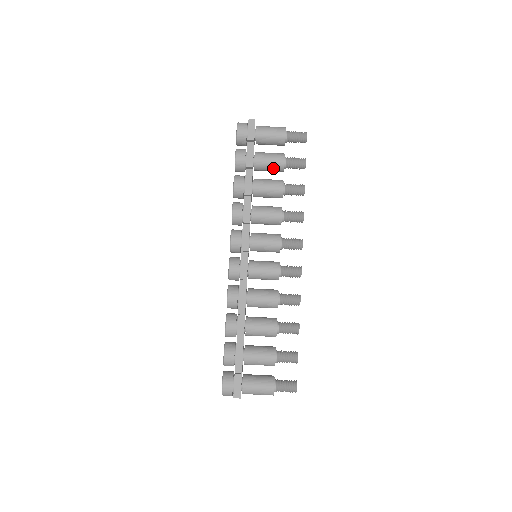
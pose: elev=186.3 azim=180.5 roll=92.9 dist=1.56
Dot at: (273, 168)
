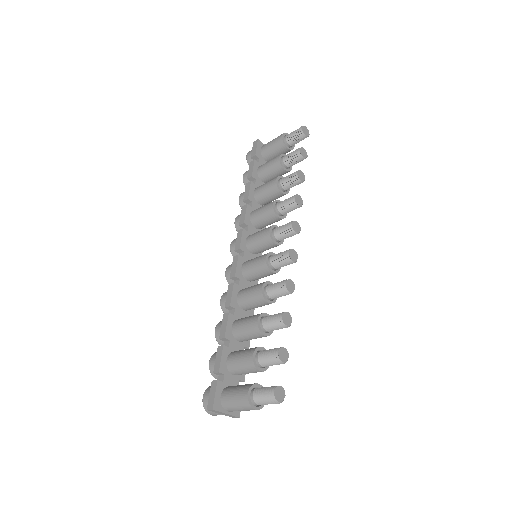
Dot at: (273, 171)
